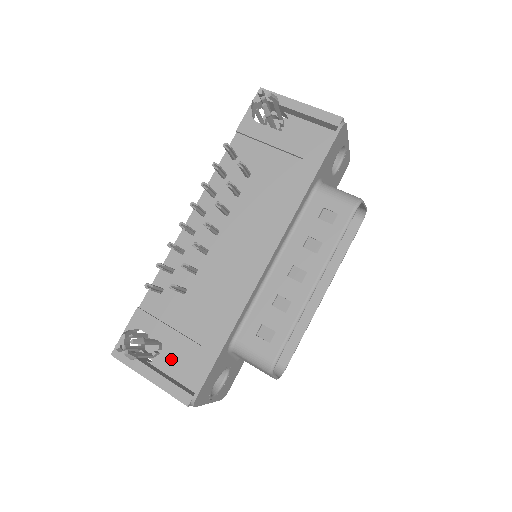
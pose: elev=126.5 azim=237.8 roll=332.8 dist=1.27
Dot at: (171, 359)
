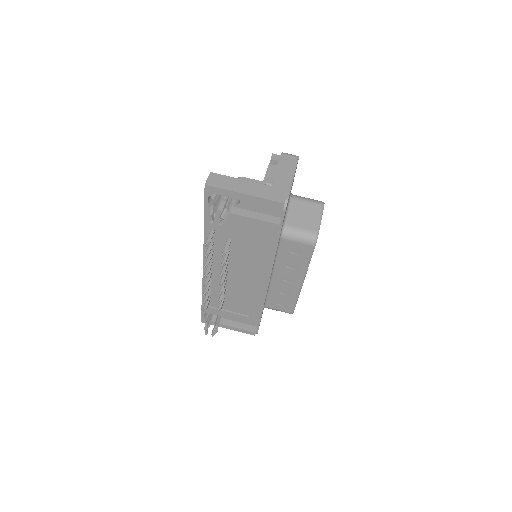
Dot at: occluded
